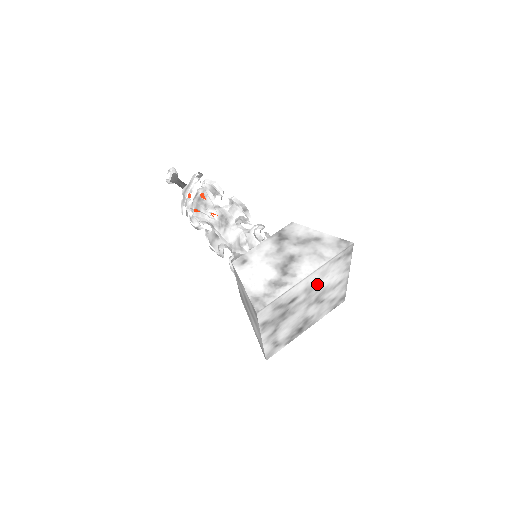
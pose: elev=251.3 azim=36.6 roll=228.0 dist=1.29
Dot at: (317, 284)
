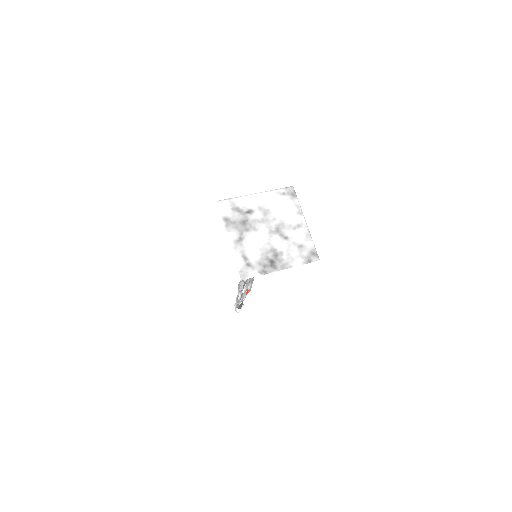
Dot at: (271, 210)
